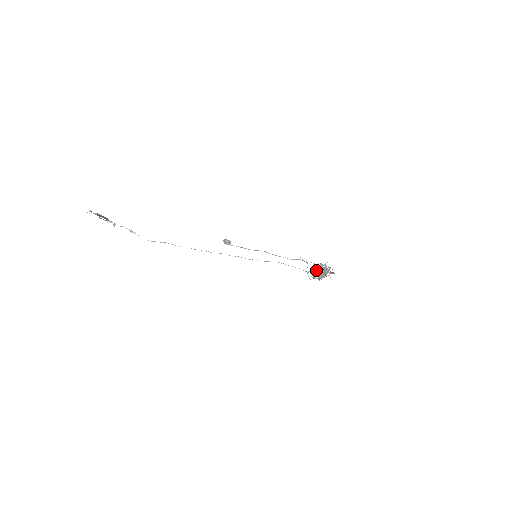
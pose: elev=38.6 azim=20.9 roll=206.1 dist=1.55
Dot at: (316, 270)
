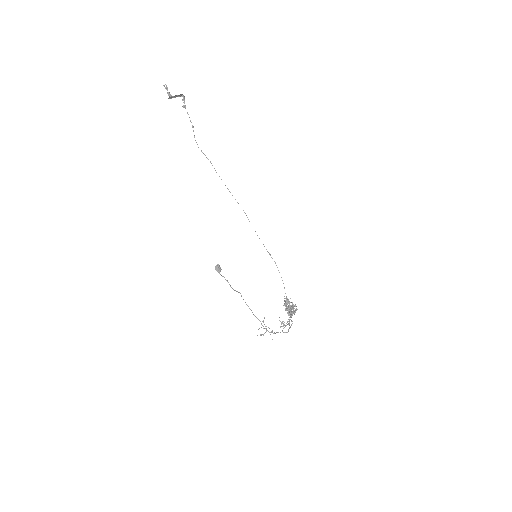
Dot at: occluded
